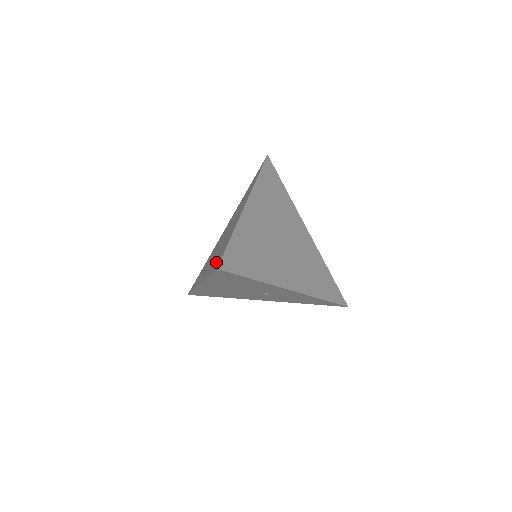
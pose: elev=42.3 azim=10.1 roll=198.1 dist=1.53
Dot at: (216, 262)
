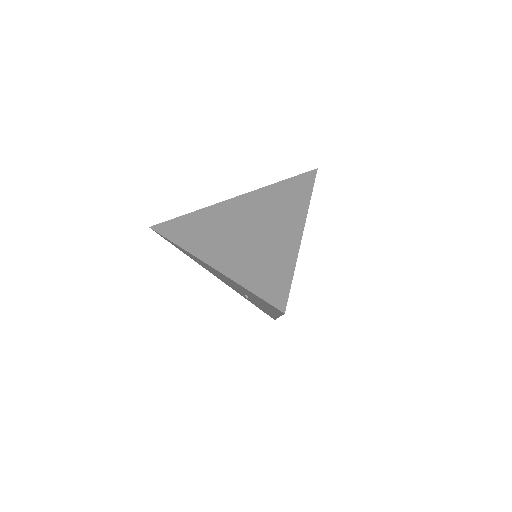
Dot at: (267, 286)
